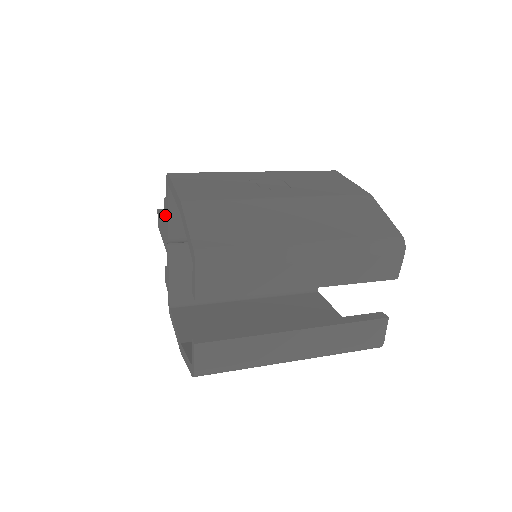
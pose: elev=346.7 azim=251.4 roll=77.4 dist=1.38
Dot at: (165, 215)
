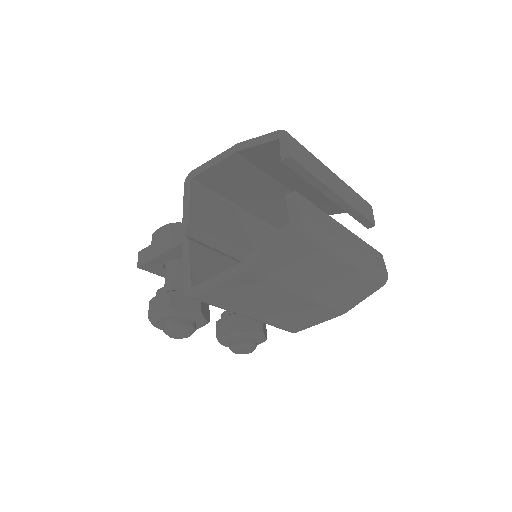
Dot at: occluded
